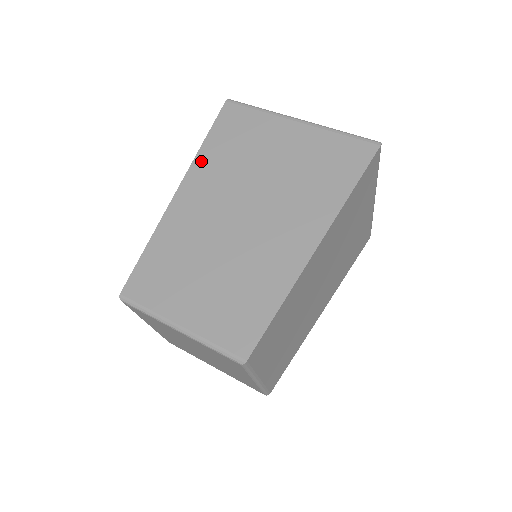
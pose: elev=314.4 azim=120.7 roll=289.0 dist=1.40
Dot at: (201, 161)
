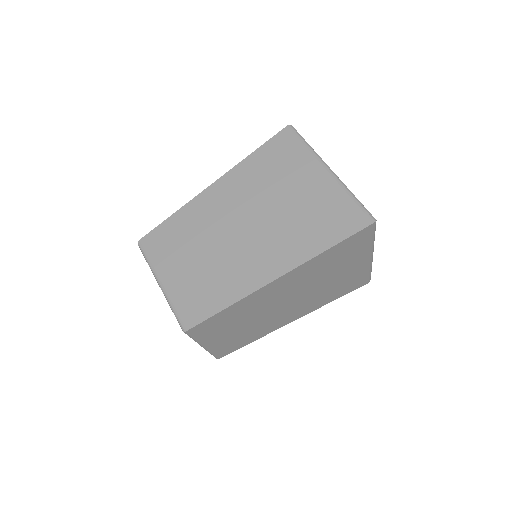
Dot at: (242, 168)
